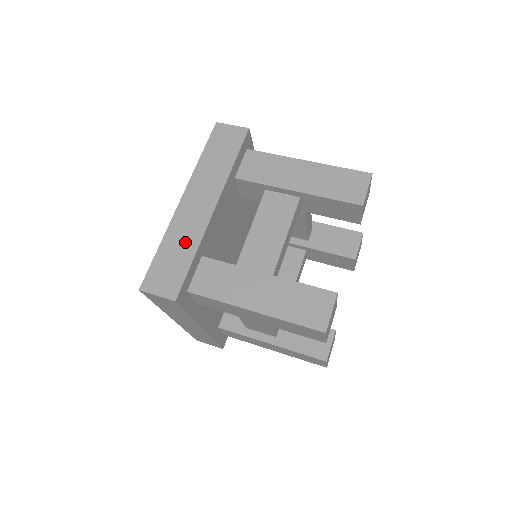
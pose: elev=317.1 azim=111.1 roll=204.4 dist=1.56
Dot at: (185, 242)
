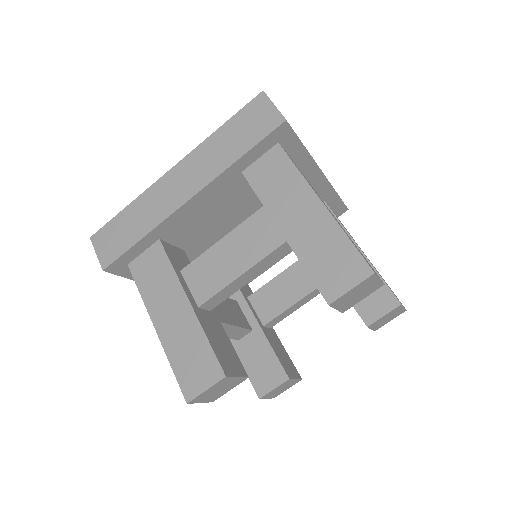
Dot at: (145, 218)
